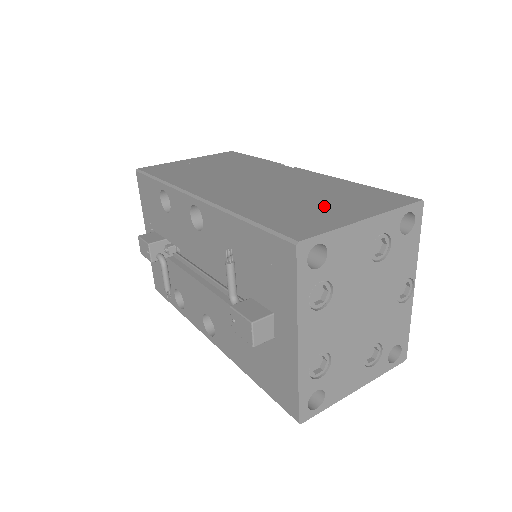
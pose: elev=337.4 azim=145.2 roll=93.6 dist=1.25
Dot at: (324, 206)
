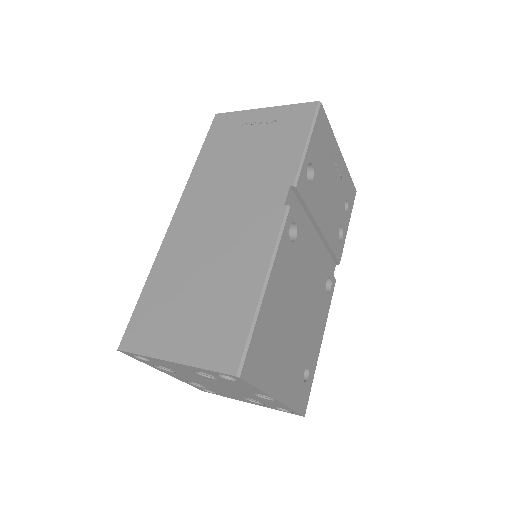
Dot at: (185, 315)
